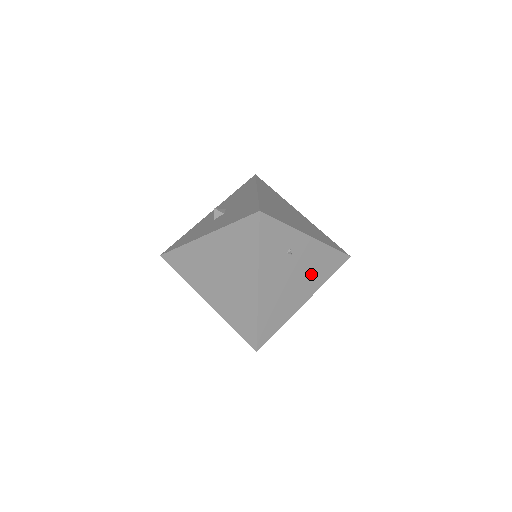
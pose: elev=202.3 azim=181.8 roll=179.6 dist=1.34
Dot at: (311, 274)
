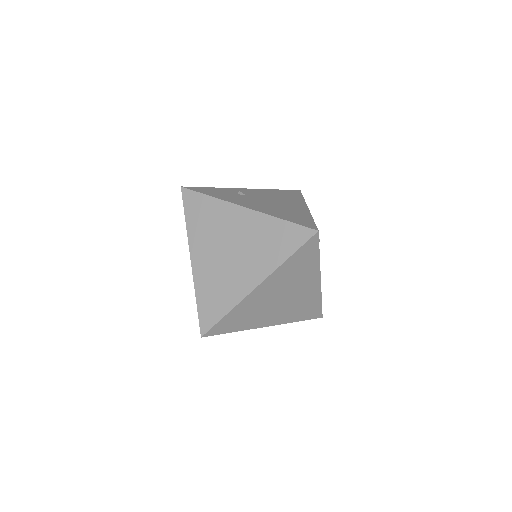
Dot at: (283, 199)
